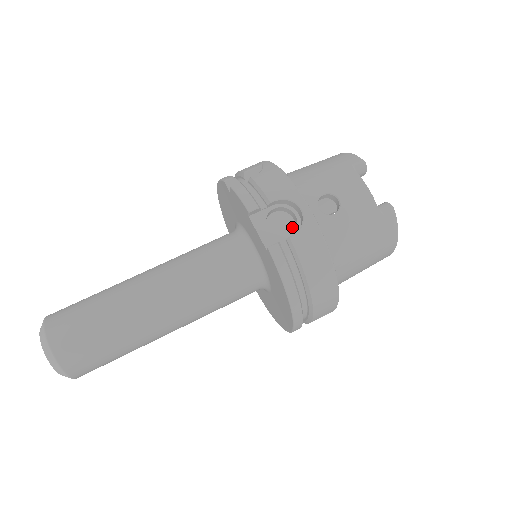
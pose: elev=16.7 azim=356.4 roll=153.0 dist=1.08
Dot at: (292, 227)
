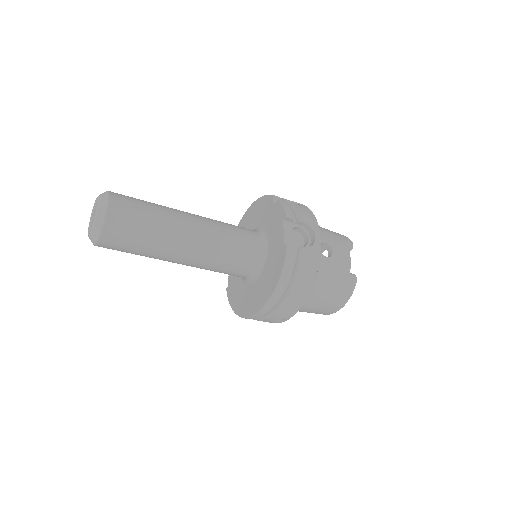
Dot at: (301, 245)
